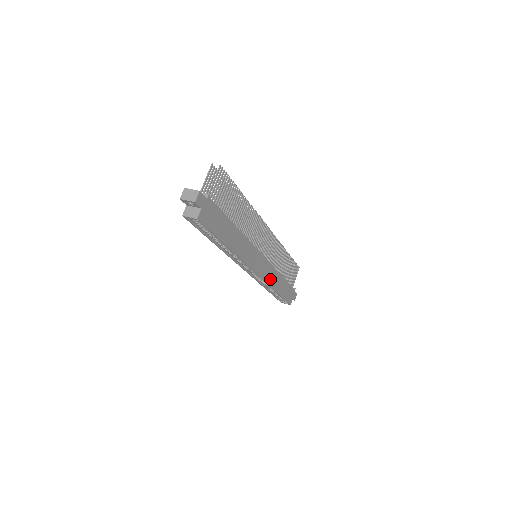
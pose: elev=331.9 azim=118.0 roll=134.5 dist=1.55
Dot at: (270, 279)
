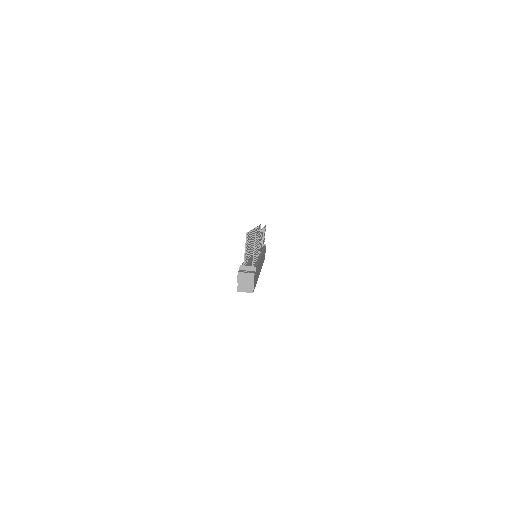
Dot at: (262, 262)
